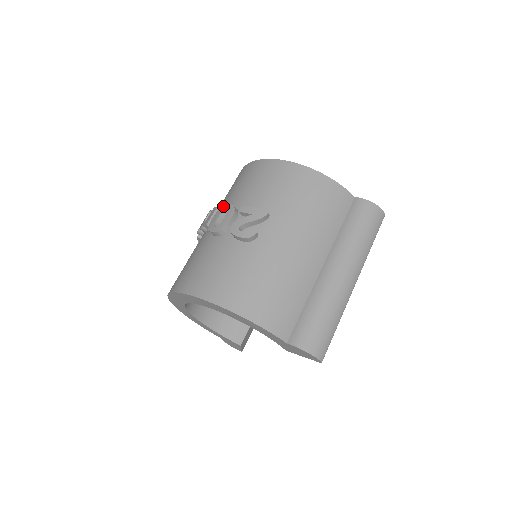
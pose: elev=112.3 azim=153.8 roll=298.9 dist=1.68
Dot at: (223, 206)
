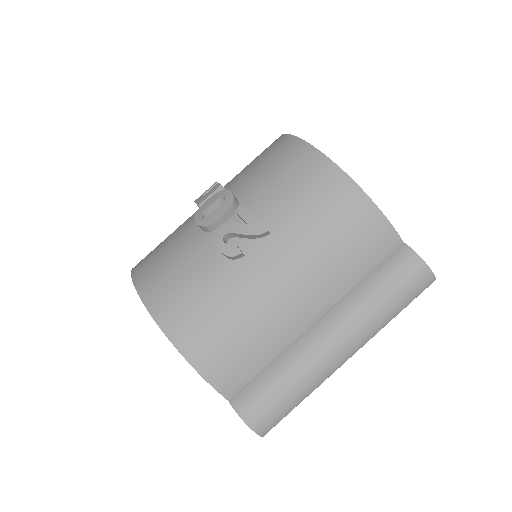
Dot at: (224, 190)
